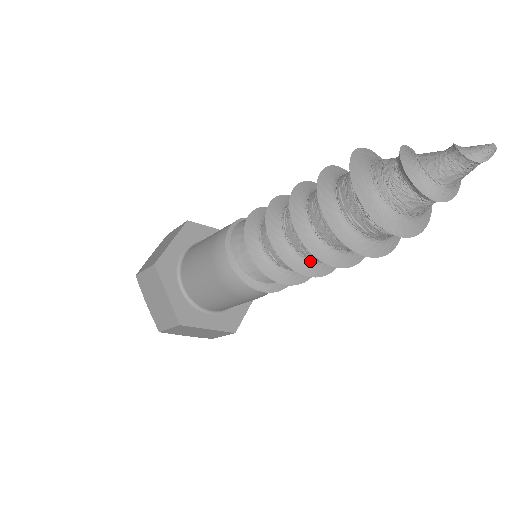
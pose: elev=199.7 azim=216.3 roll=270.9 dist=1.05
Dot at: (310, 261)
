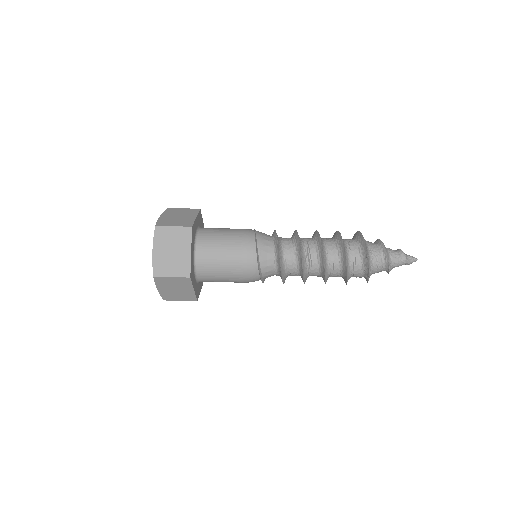
Dot at: occluded
